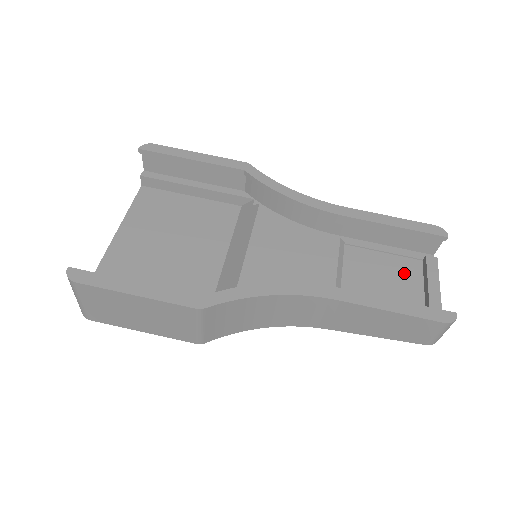
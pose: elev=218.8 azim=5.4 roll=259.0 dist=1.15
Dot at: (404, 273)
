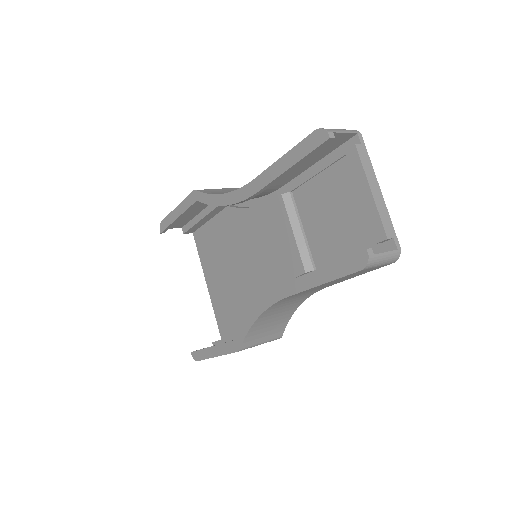
Dot at: (343, 186)
